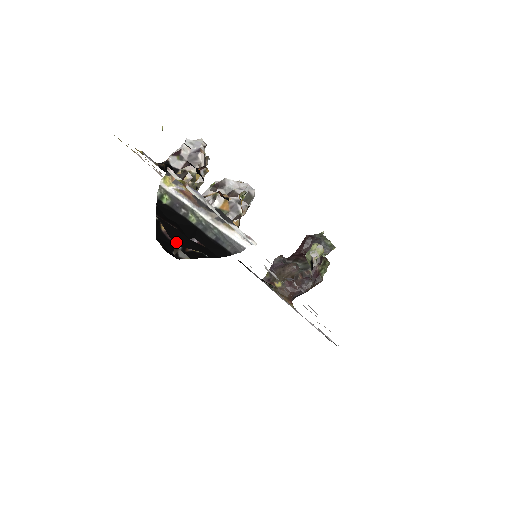
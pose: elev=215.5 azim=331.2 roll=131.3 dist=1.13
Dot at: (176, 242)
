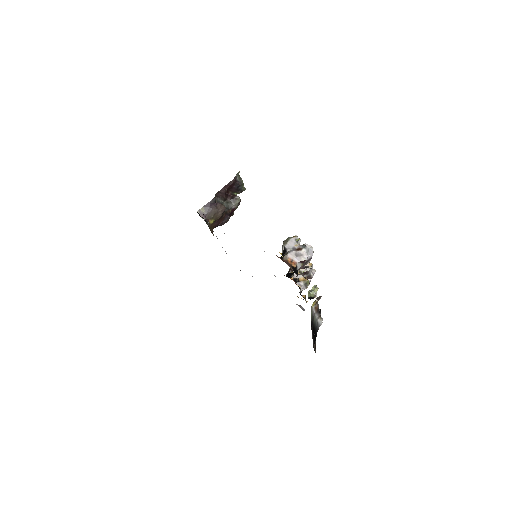
Dot at: (314, 343)
